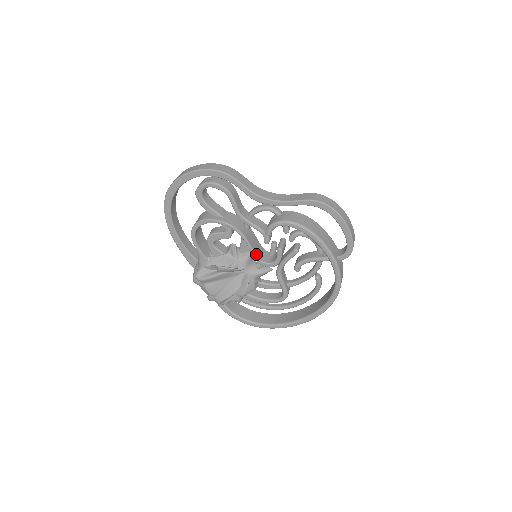
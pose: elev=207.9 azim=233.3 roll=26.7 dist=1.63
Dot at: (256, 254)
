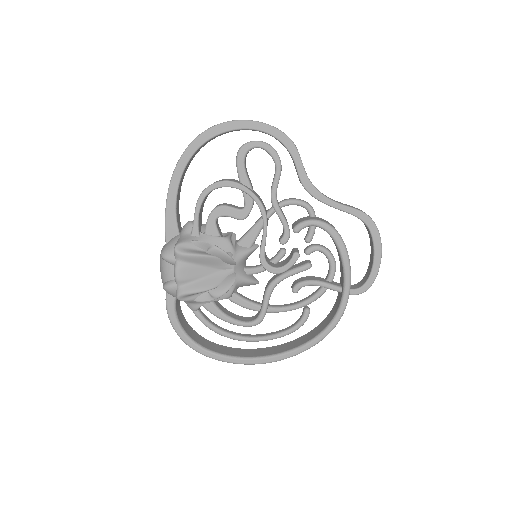
Dot at: occluded
